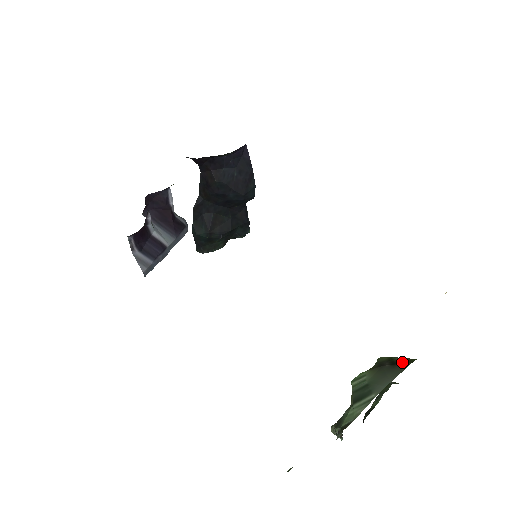
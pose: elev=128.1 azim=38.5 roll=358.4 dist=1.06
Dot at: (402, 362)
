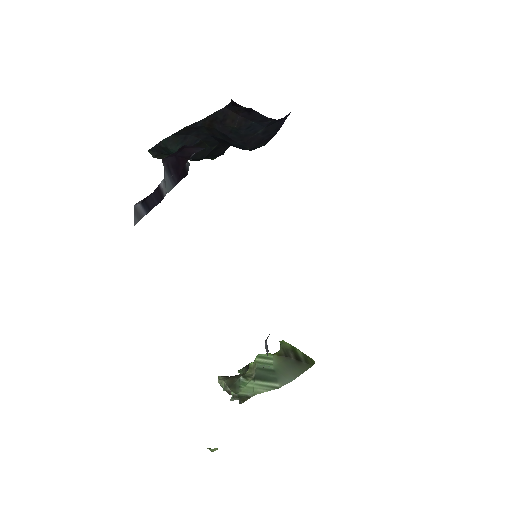
Dot at: (305, 361)
